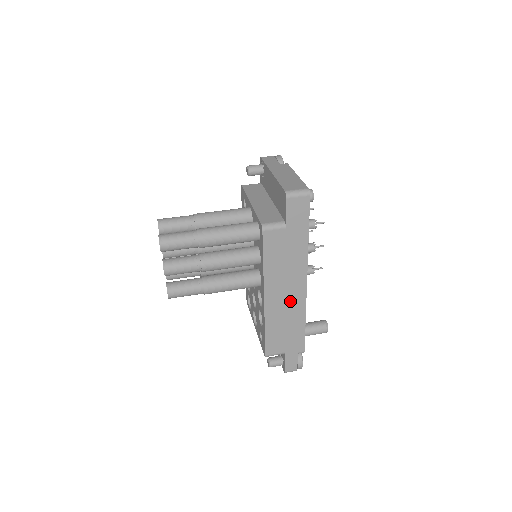
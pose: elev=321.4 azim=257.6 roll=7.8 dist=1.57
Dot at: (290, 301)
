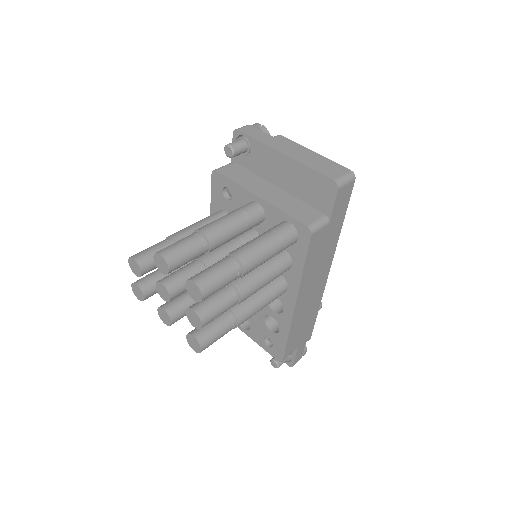
Dot at: (313, 297)
